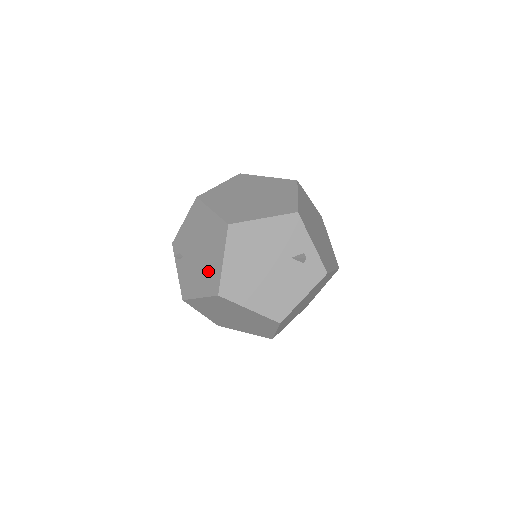
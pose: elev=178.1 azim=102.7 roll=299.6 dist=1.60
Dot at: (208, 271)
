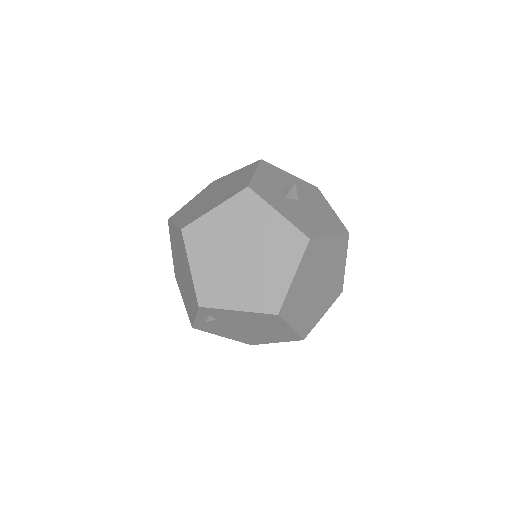
Dot at: (250, 338)
